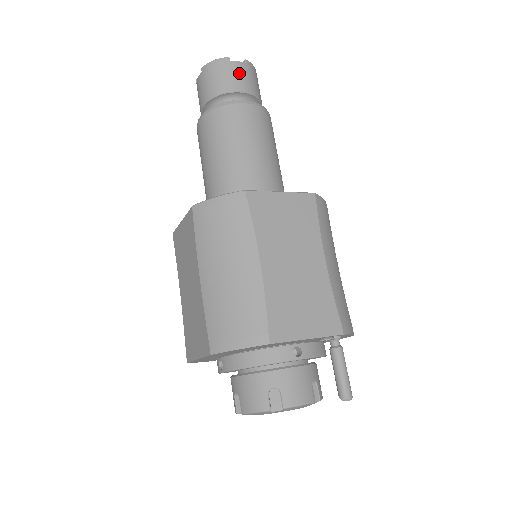
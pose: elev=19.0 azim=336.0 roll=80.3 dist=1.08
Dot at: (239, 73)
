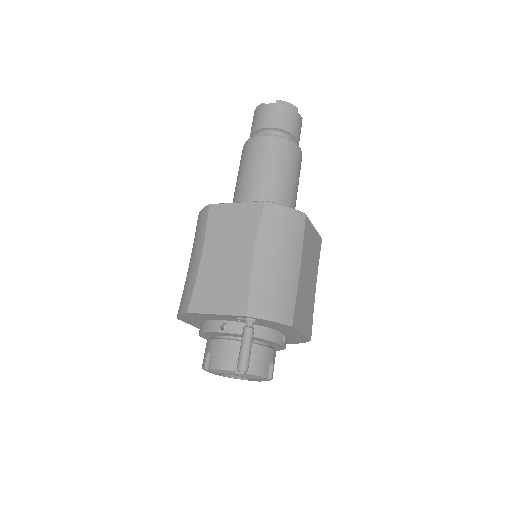
Dot at: (266, 113)
